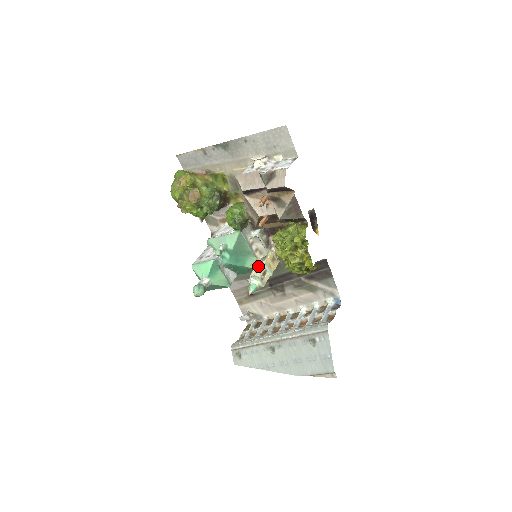
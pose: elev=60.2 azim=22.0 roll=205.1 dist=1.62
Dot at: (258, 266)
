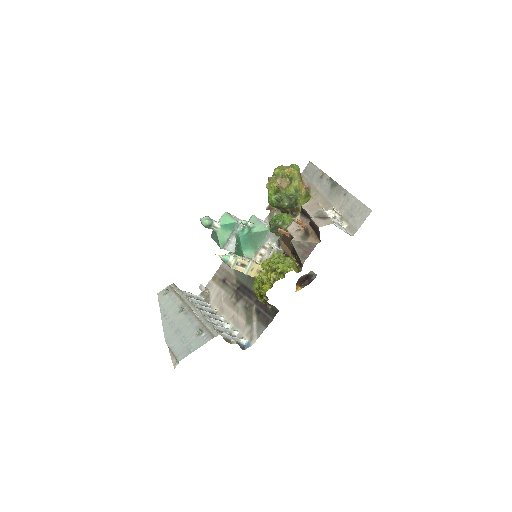
Dot at: (247, 259)
